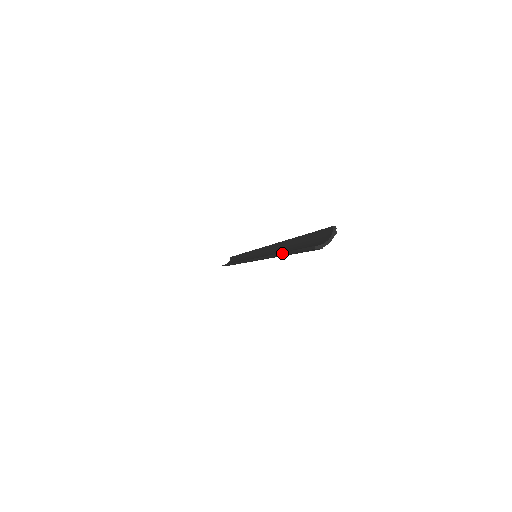
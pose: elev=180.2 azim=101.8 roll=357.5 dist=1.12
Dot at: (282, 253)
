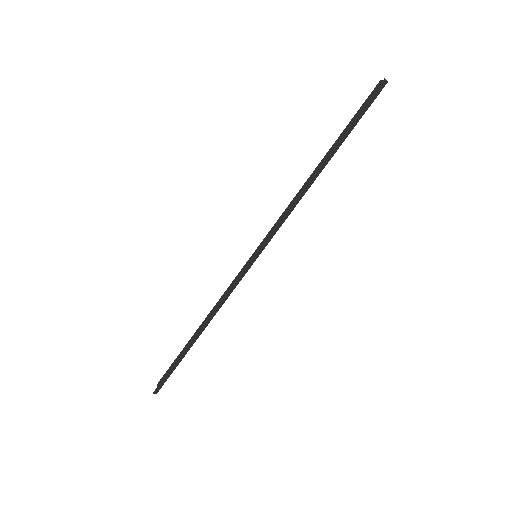
Dot at: (335, 146)
